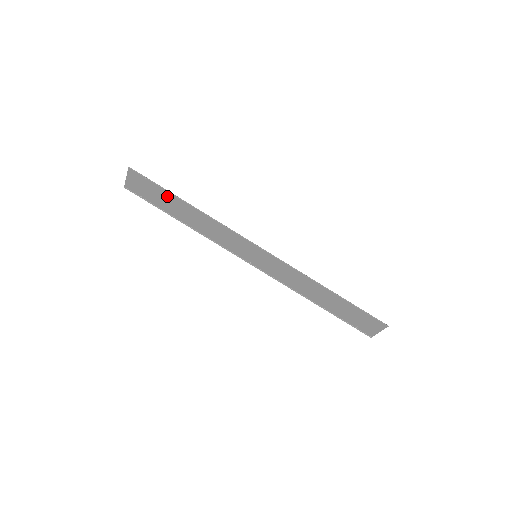
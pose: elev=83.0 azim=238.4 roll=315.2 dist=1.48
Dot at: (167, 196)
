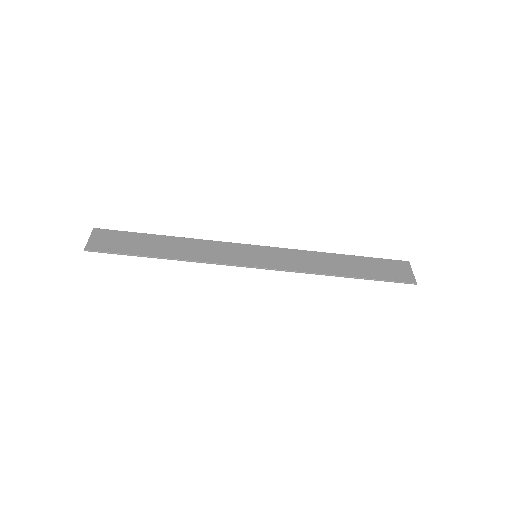
Dot at: (138, 249)
